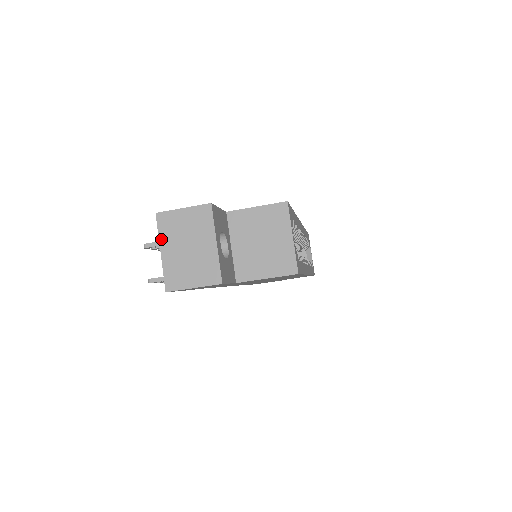
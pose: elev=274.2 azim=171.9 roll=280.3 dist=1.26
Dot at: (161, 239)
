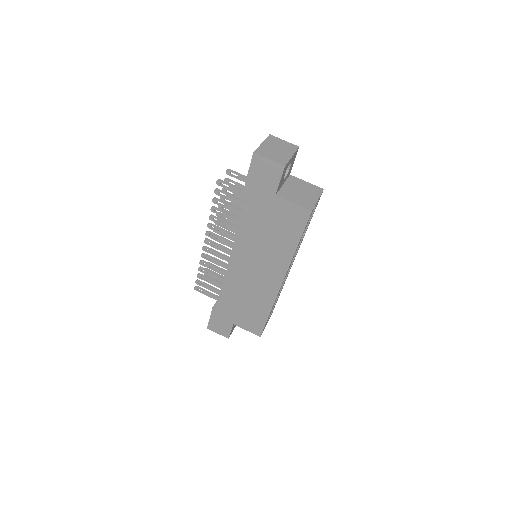
Dot at: (266, 141)
